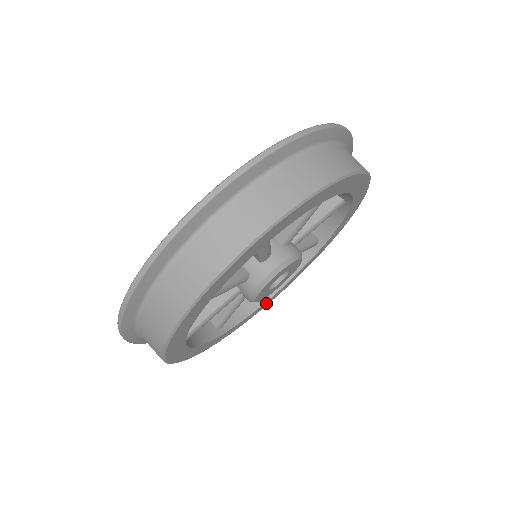
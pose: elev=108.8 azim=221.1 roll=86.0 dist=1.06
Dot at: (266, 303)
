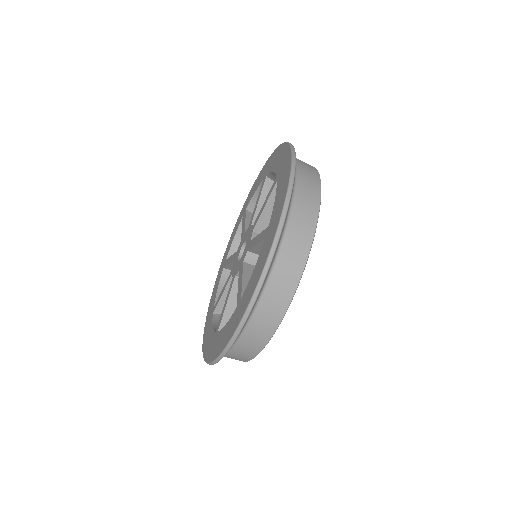
Dot at: occluded
